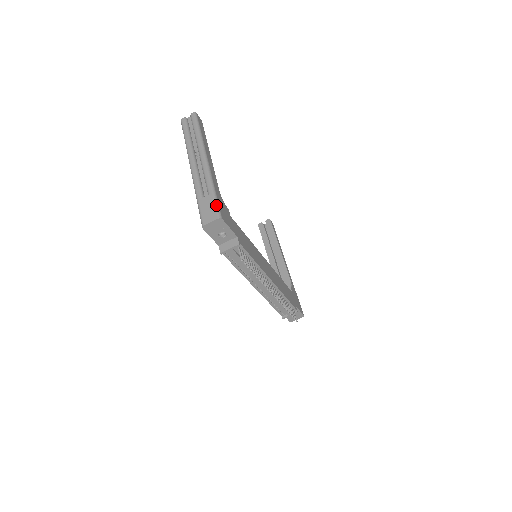
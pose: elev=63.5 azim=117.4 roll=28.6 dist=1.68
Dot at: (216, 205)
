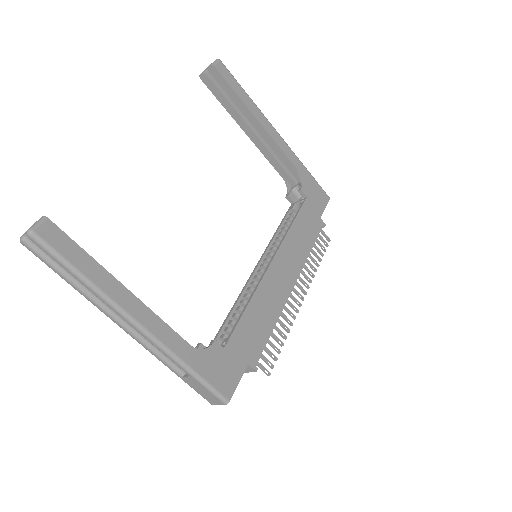
Dot at: (210, 391)
